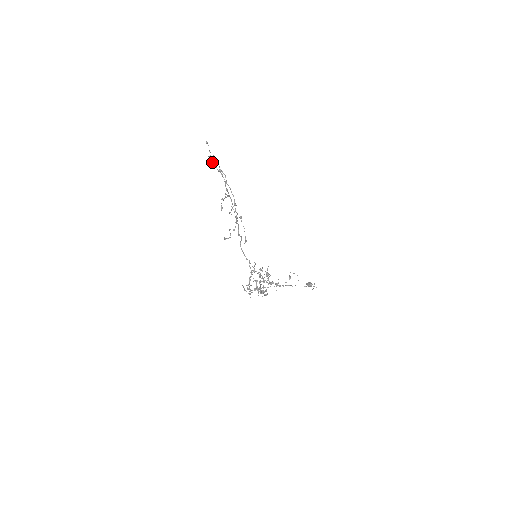
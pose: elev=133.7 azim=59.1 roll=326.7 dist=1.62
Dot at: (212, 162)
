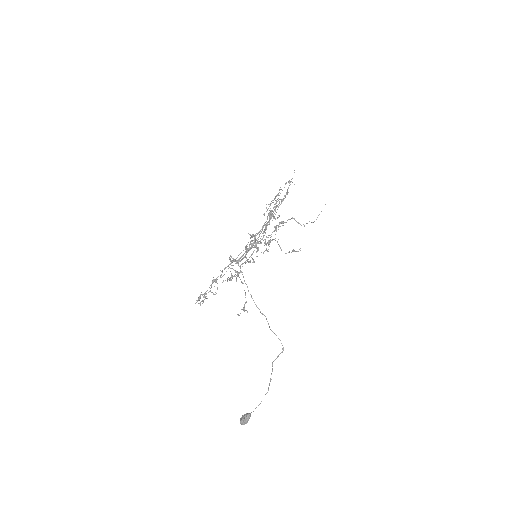
Dot at: occluded
